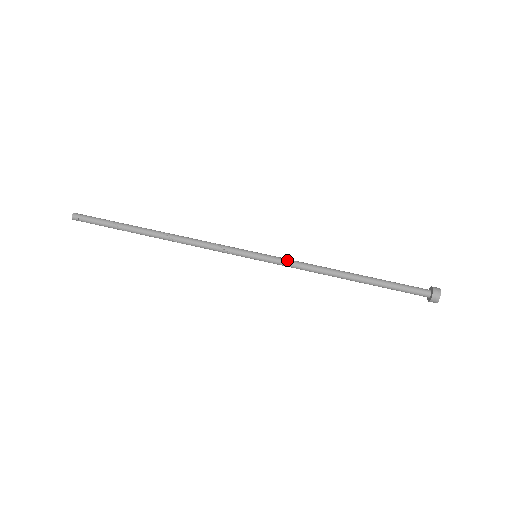
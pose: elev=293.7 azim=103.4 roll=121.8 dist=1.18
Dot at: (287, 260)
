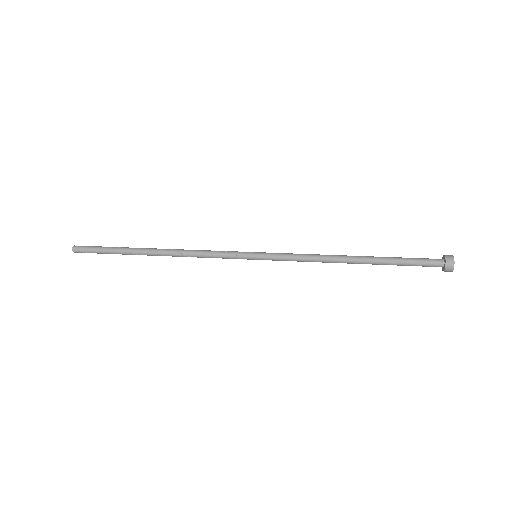
Dot at: (288, 254)
